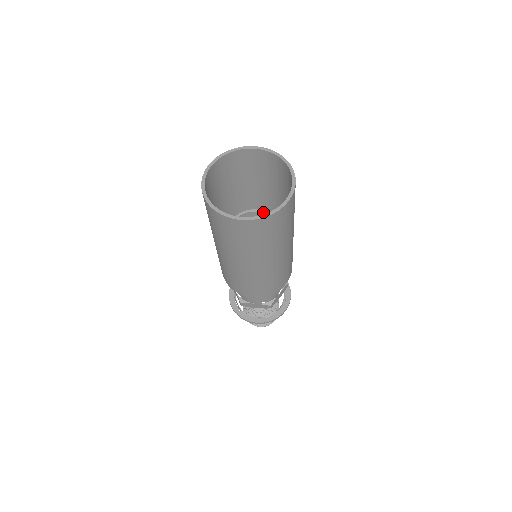
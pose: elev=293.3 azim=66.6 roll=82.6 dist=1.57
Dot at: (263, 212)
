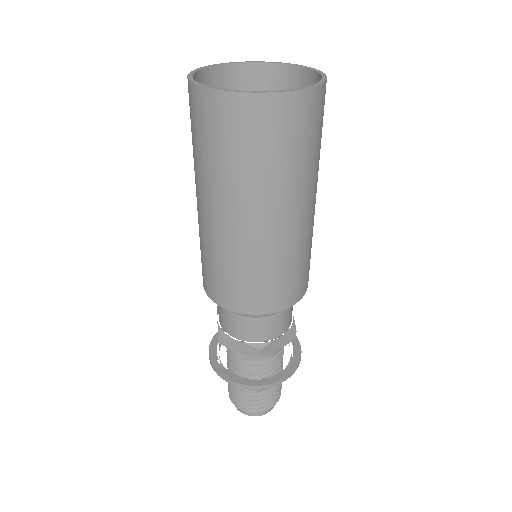
Dot at: occluded
